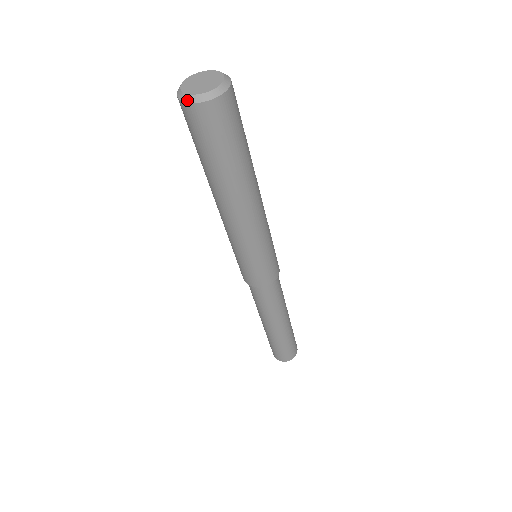
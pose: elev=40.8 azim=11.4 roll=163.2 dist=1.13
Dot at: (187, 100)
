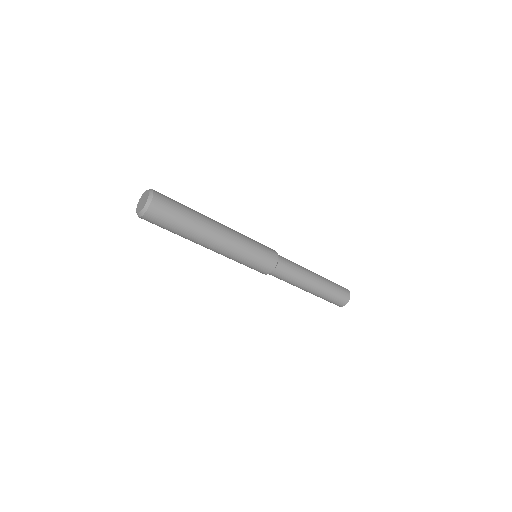
Dot at: occluded
